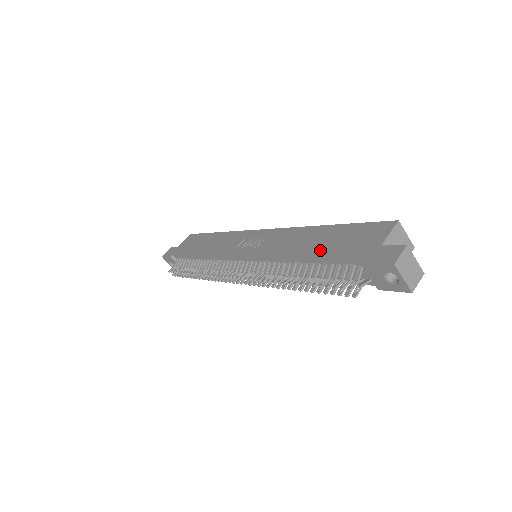
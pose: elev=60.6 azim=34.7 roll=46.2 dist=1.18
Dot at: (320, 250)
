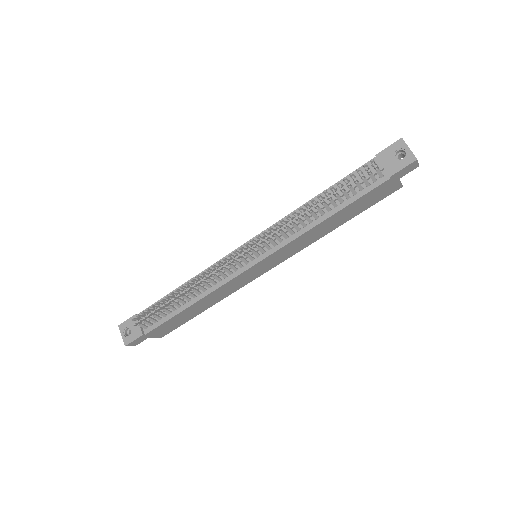
Dot at: occluded
